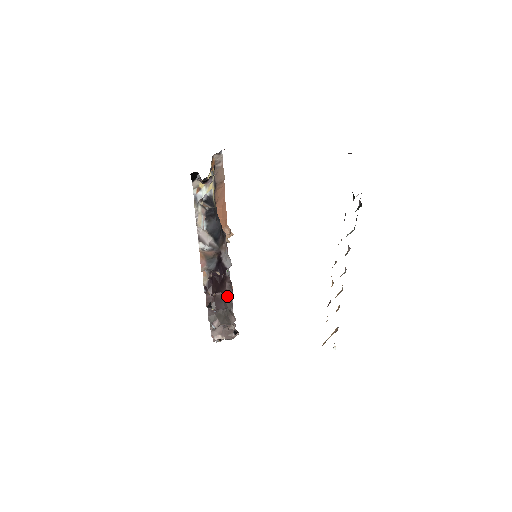
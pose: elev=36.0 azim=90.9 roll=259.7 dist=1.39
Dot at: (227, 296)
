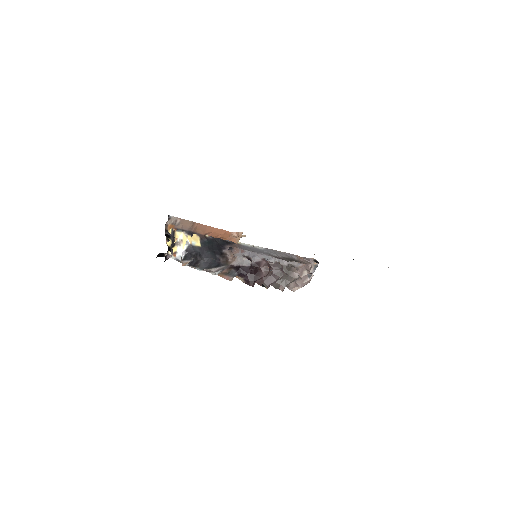
Dot at: (274, 269)
